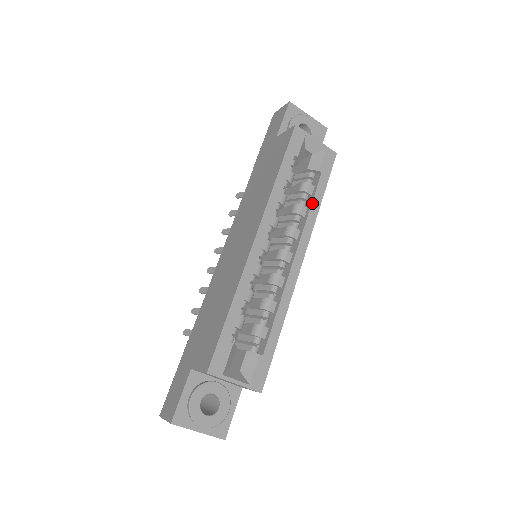
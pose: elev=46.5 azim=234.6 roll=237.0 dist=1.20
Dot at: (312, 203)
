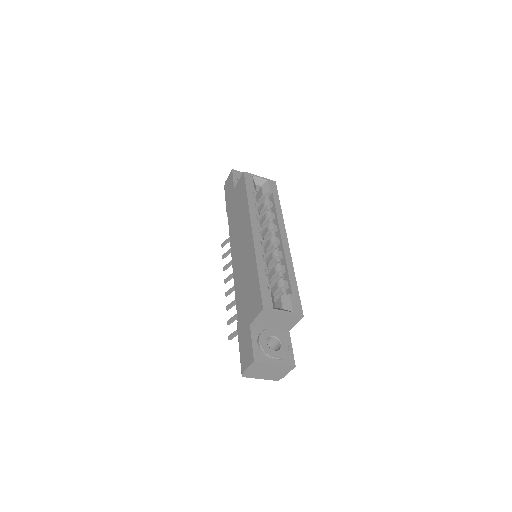
Dot at: (276, 208)
